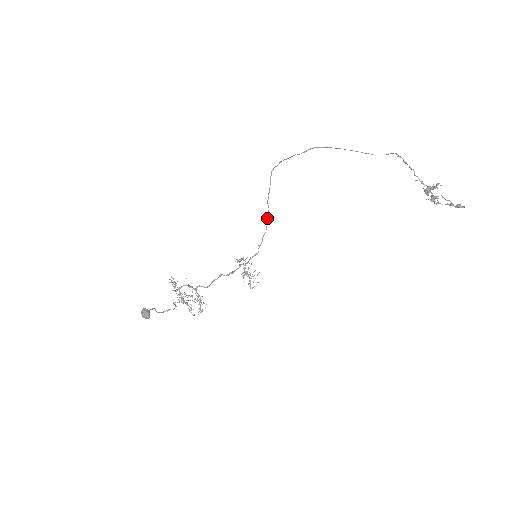
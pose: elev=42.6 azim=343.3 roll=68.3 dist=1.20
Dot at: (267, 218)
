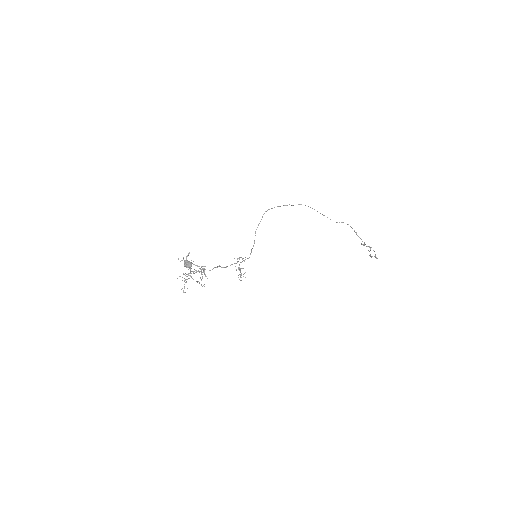
Dot at: occluded
